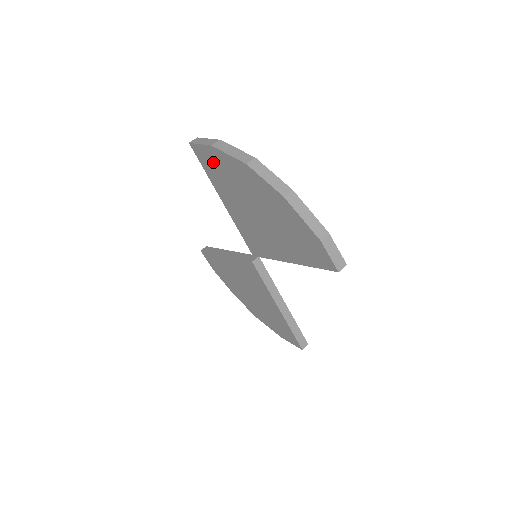
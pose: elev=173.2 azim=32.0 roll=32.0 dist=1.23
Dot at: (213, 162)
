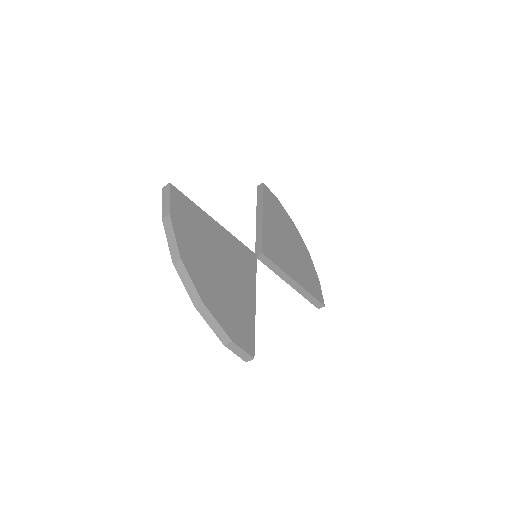
Dot at: occluded
